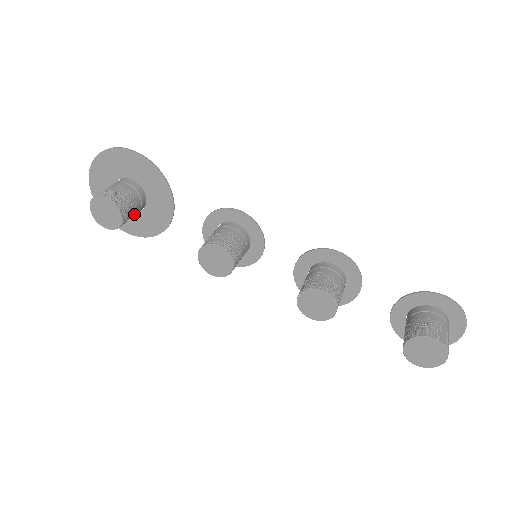
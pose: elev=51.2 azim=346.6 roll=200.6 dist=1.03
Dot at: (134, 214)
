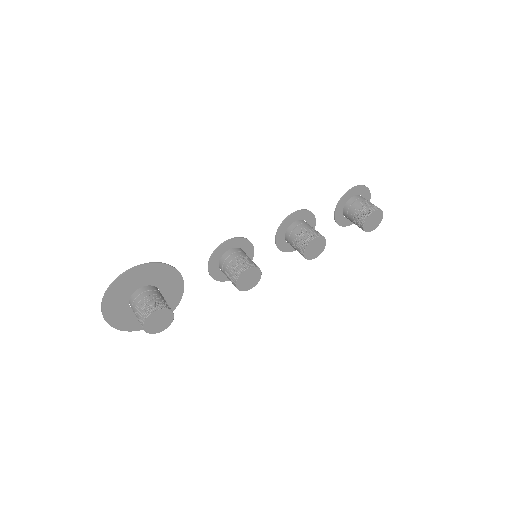
Dot at: occluded
